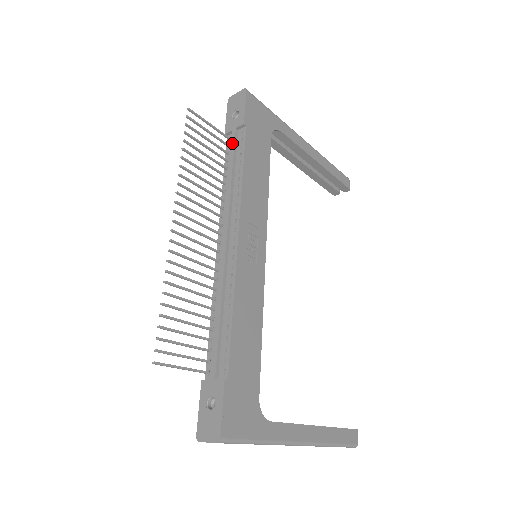
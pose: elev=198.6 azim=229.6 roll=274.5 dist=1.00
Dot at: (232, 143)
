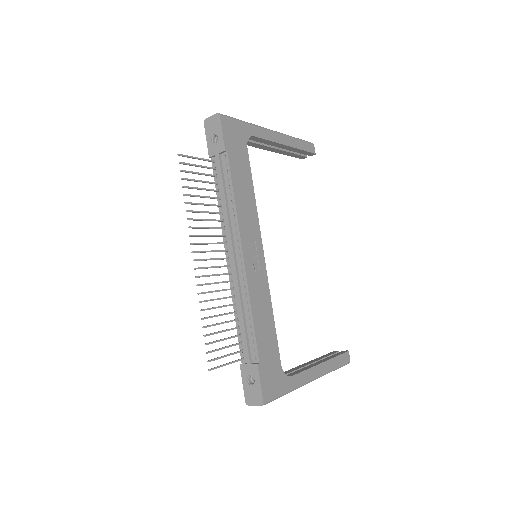
Dot at: (218, 168)
